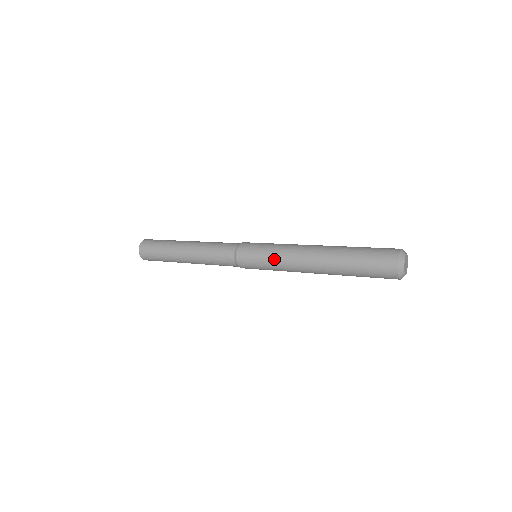
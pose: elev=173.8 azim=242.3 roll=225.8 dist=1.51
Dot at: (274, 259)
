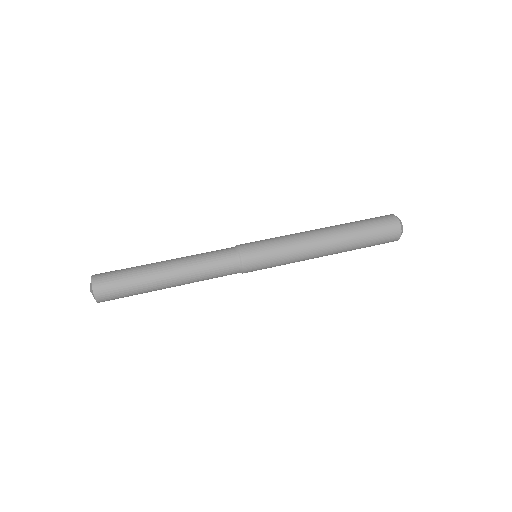
Dot at: occluded
